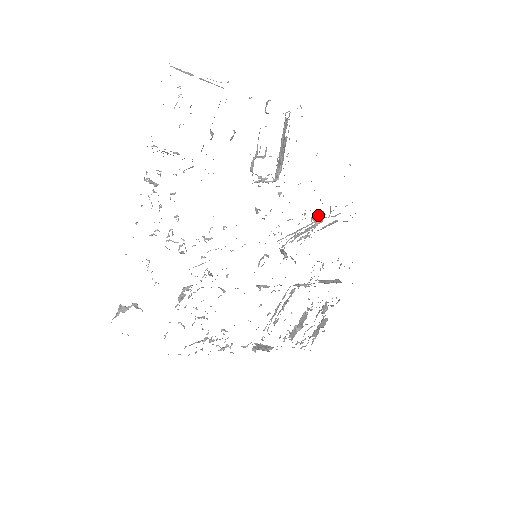
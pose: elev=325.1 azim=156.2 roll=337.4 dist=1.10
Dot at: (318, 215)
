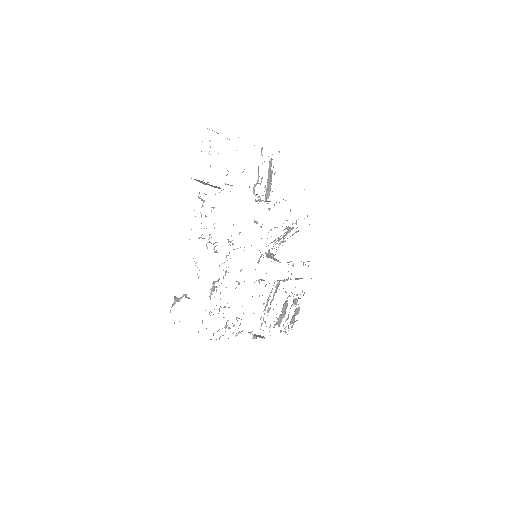
Dot at: occluded
